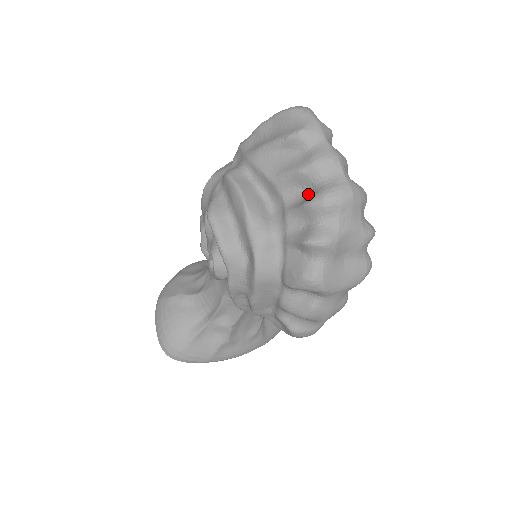
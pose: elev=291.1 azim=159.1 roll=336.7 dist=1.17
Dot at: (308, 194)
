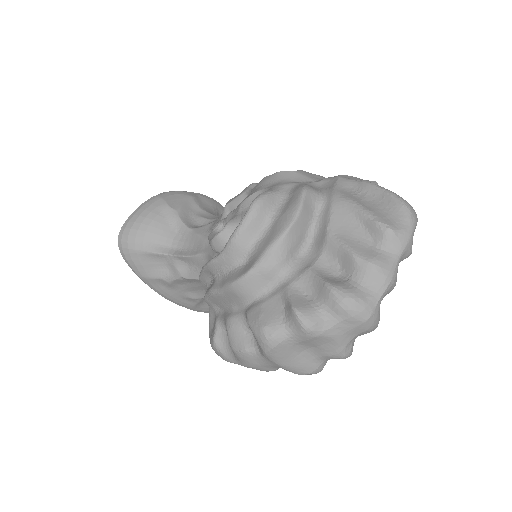
Dot at: (339, 278)
